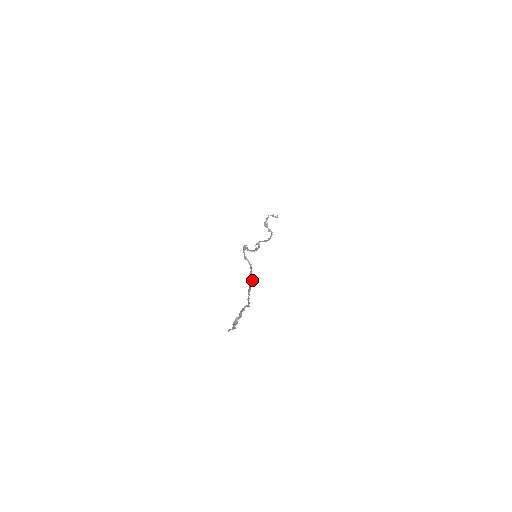
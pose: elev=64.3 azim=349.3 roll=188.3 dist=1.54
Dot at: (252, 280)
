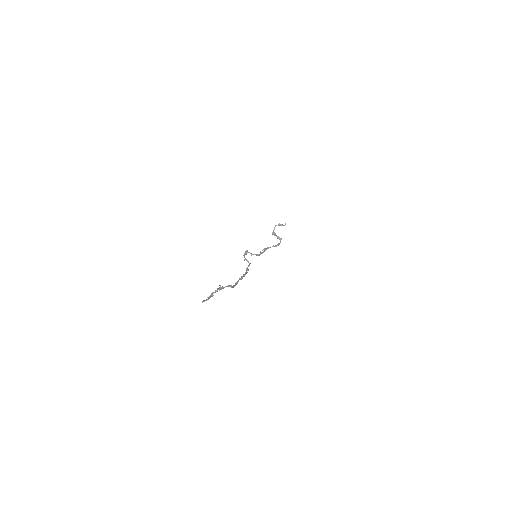
Dot at: (247, 272)
